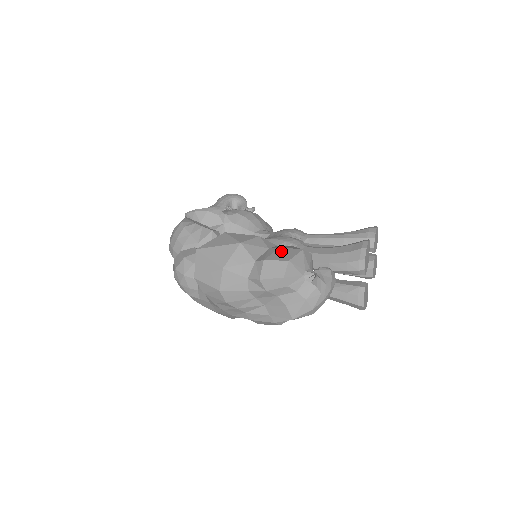
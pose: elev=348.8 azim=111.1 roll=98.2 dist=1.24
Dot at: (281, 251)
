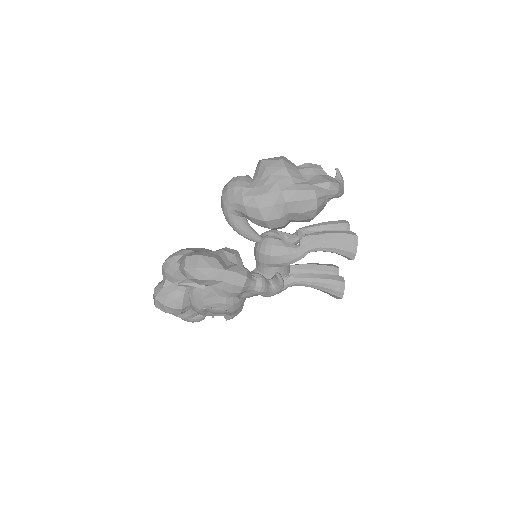
Dot at: occluded
